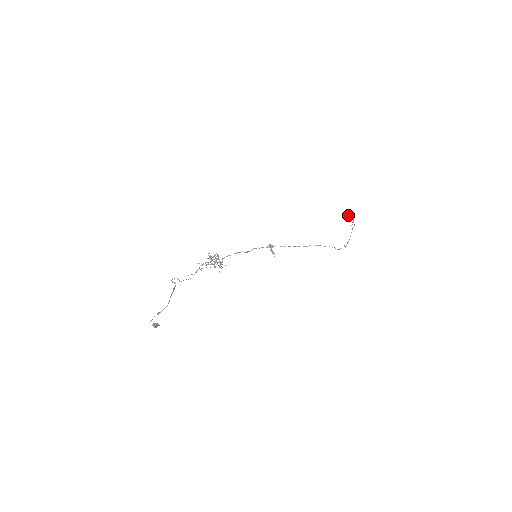
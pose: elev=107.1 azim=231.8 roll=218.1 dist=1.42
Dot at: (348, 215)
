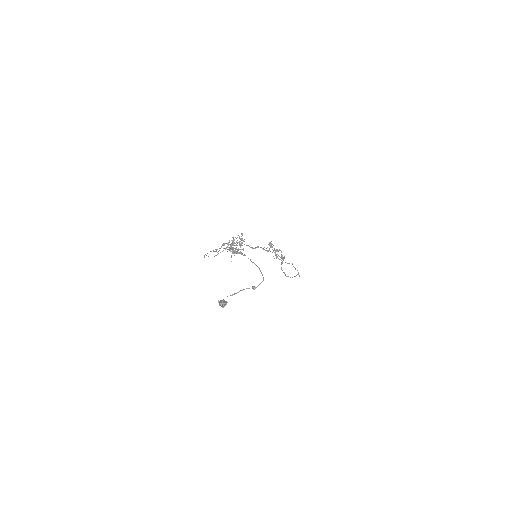
Dot at: (271, 247)
